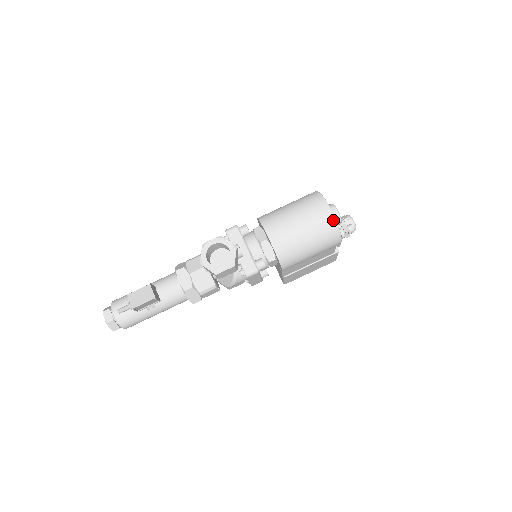
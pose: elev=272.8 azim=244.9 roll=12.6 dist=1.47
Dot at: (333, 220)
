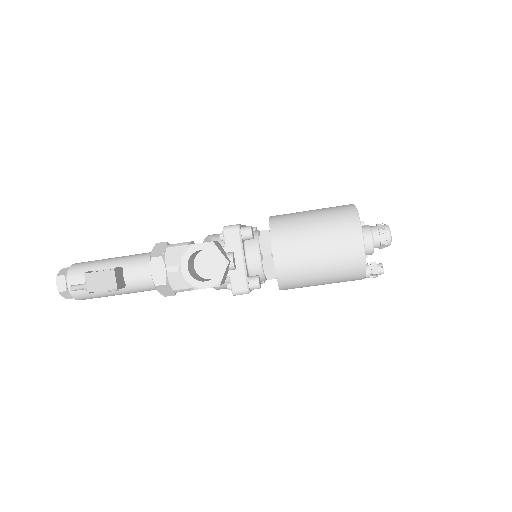
Dot at: (362, 259)
